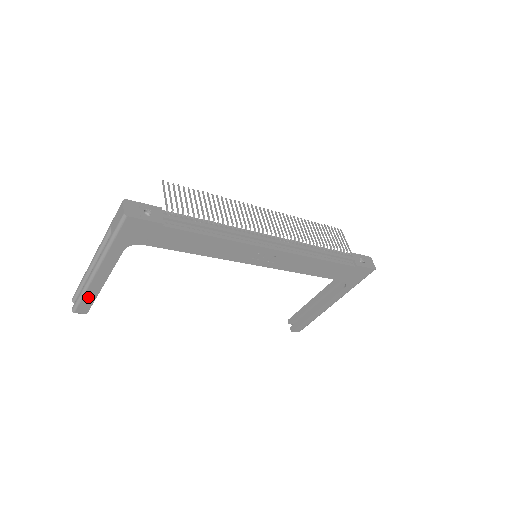
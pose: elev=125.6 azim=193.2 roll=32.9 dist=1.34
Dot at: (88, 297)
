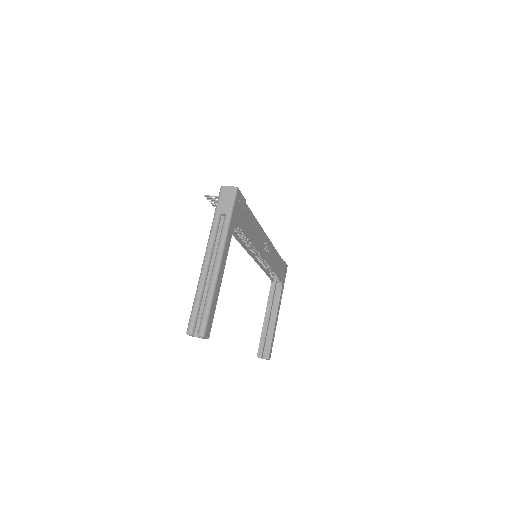
Dot at: (213, 305)
